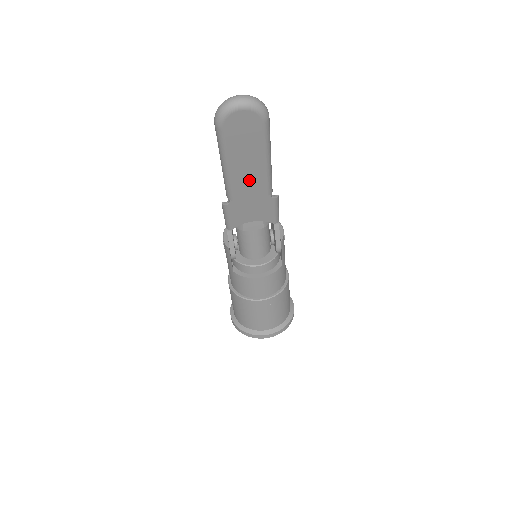
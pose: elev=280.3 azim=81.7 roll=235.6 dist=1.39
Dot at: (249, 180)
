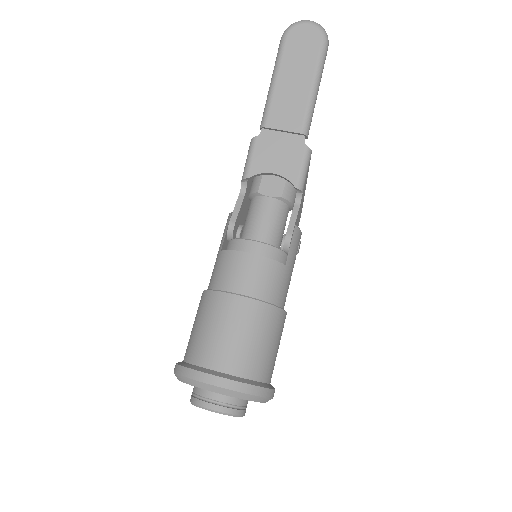
Dot at: (289, 105)
